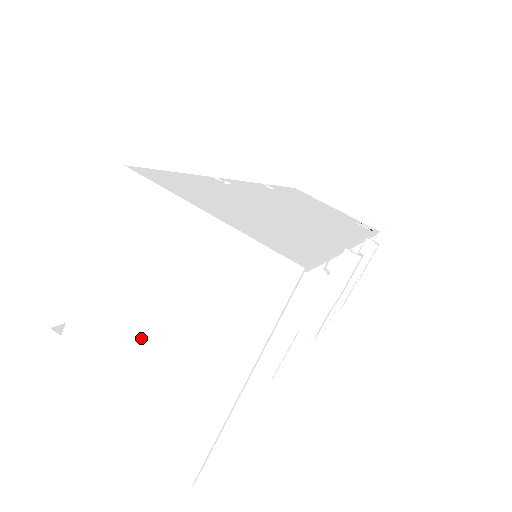
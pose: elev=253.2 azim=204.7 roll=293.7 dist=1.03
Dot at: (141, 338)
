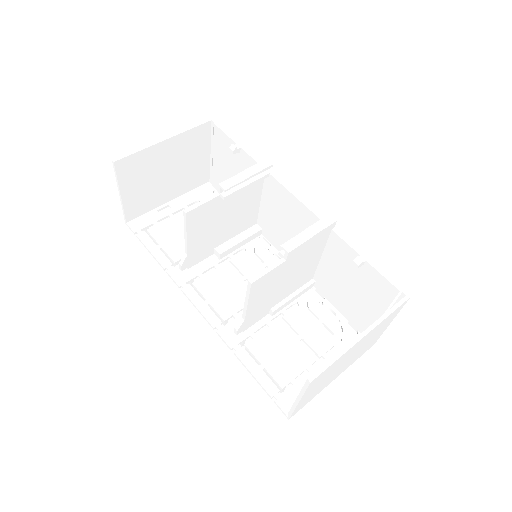
Dot at: (160, 179)
